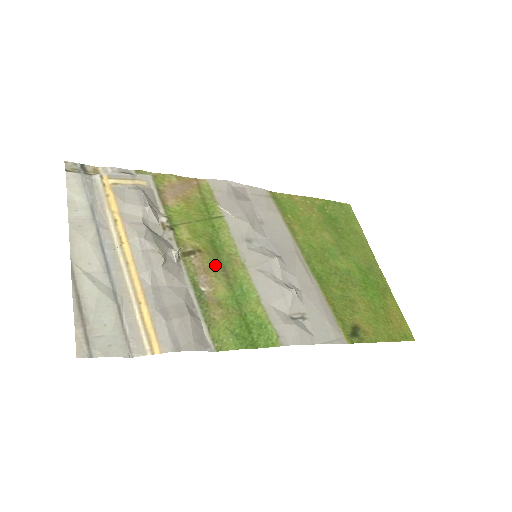
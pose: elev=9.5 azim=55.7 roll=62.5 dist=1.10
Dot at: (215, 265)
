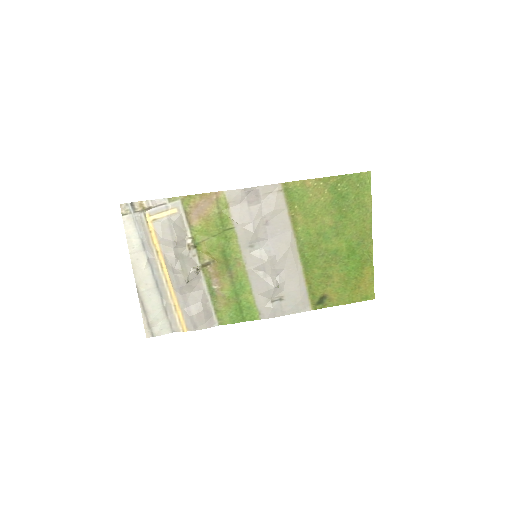
Dot at: (224, 270)
